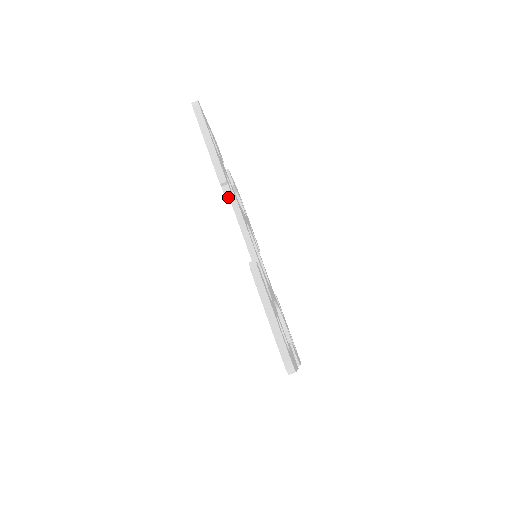
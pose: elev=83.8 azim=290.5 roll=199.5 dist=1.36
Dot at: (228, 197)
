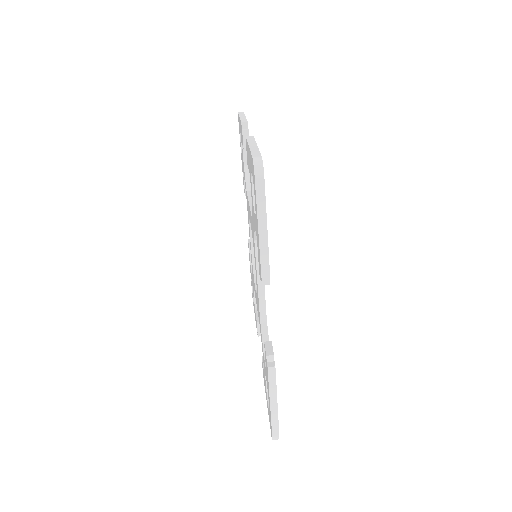
Dot at: (245, 143)
